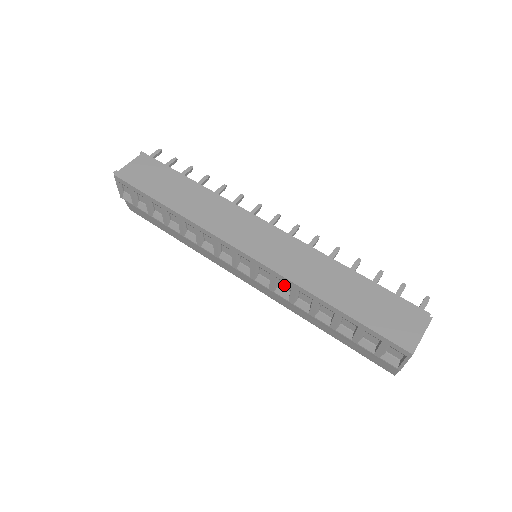
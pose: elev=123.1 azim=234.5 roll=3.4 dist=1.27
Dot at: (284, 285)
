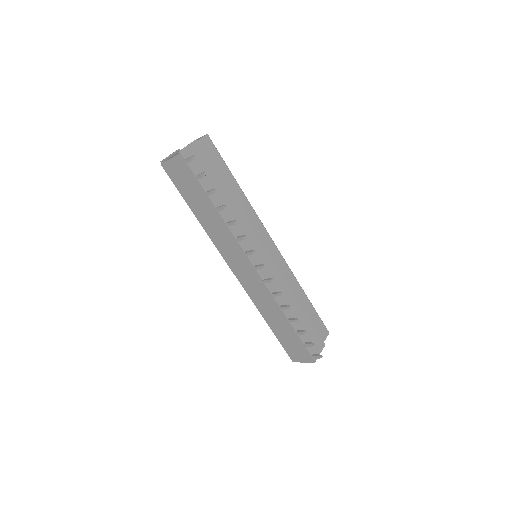
Dot at: occluded
